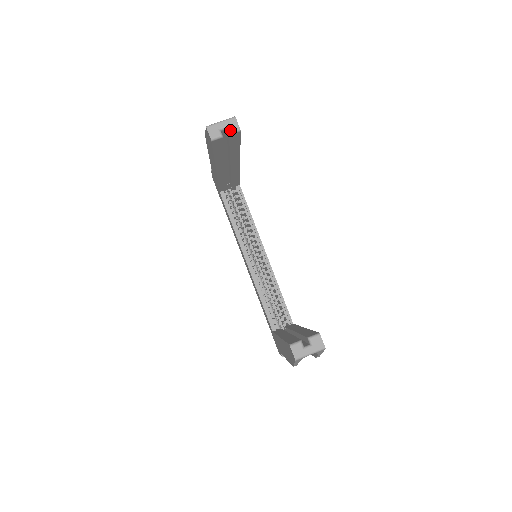
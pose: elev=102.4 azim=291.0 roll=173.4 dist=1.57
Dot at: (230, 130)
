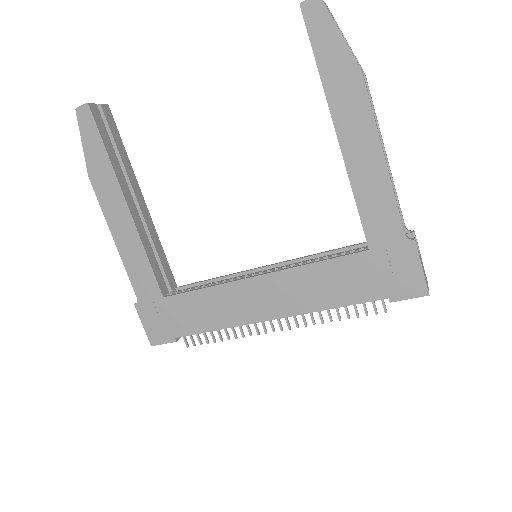
Dot at: (99, 104)
